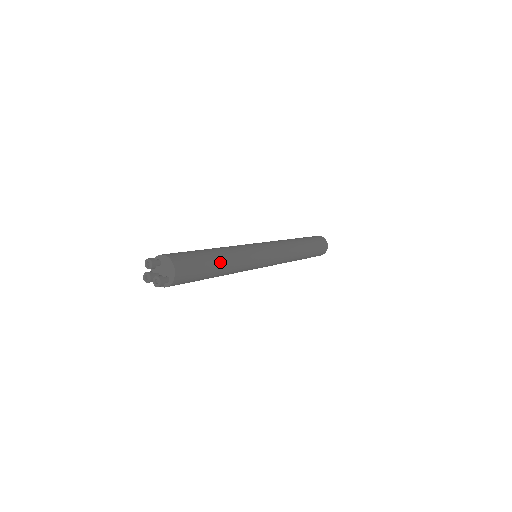
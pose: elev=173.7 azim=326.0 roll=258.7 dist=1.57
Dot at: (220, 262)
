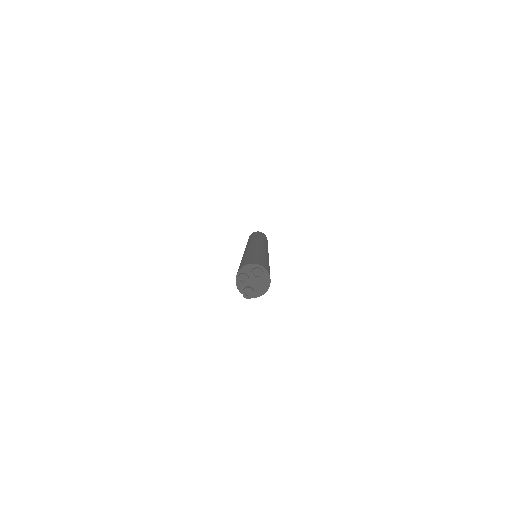
Dot at: occluded
